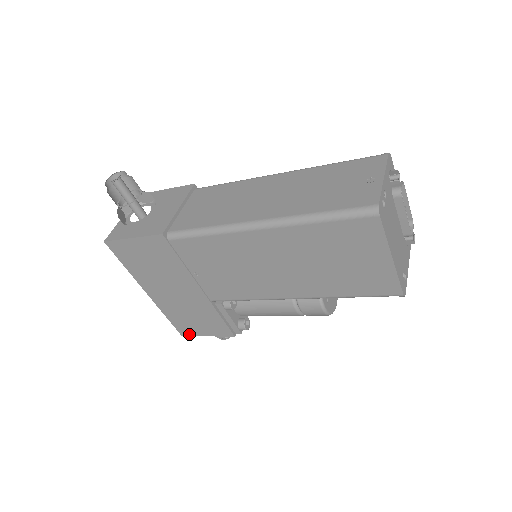
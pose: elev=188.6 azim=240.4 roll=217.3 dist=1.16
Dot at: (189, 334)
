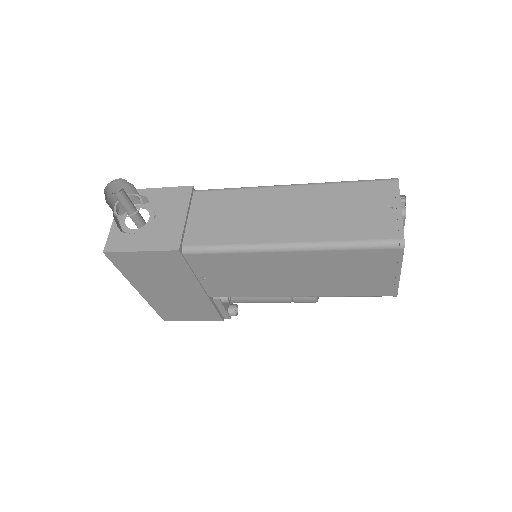
Dot at: (173, 320)
